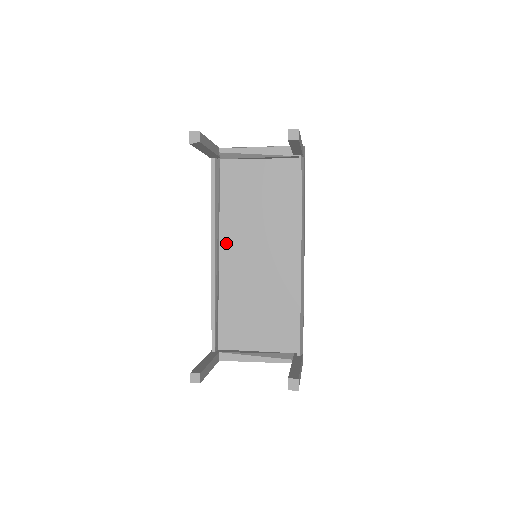
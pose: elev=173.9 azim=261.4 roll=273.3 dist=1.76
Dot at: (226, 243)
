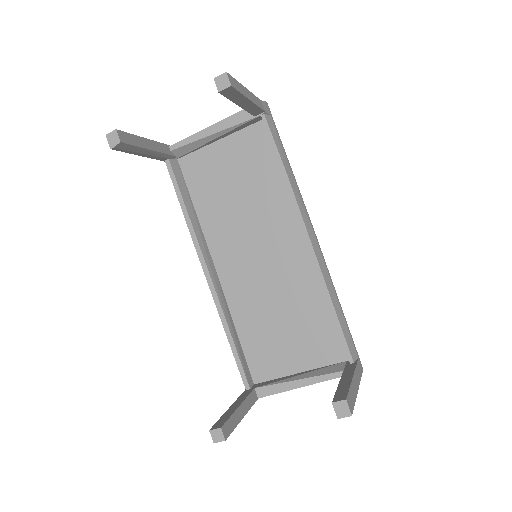
Dot at: (218, 253)
